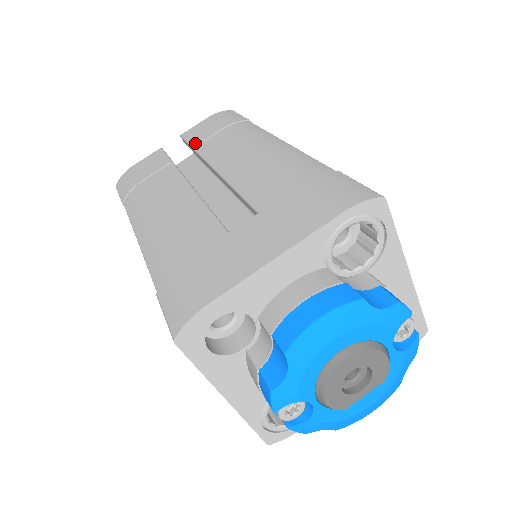
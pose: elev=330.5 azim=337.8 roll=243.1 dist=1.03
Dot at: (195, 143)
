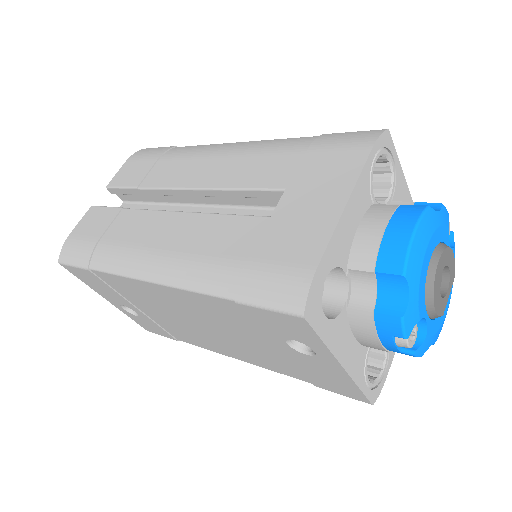
Dot at: (136, 183)
